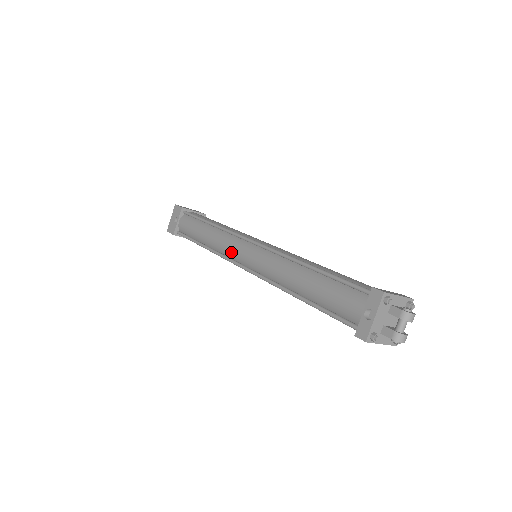
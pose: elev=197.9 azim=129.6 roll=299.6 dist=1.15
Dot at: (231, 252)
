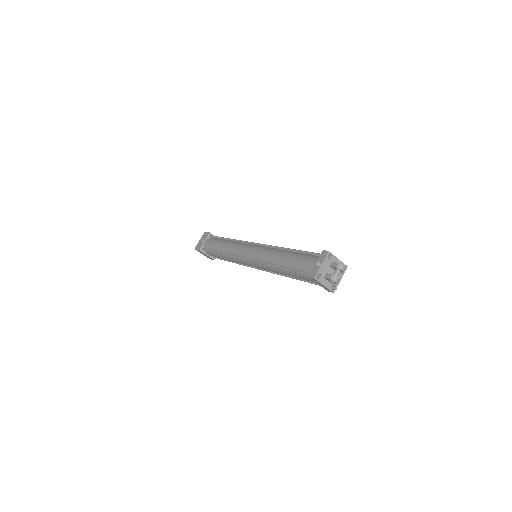
Dot at: (240, 252)
